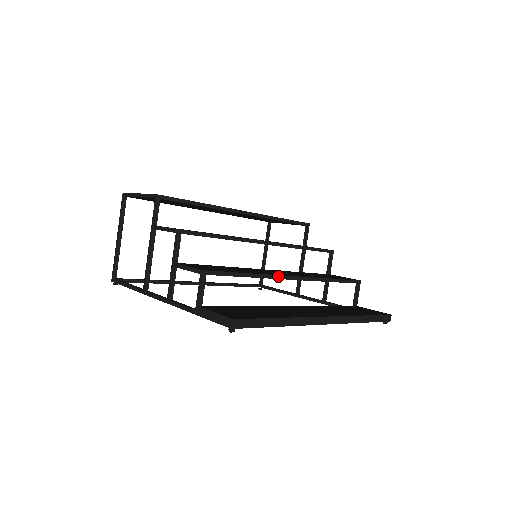
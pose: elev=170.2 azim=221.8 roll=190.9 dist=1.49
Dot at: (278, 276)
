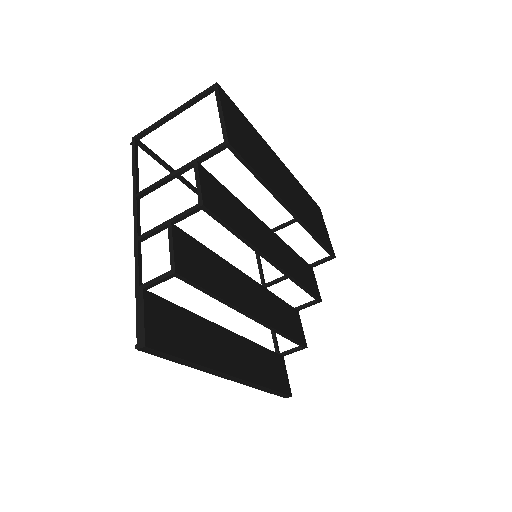
Dot at: (240, 310)
